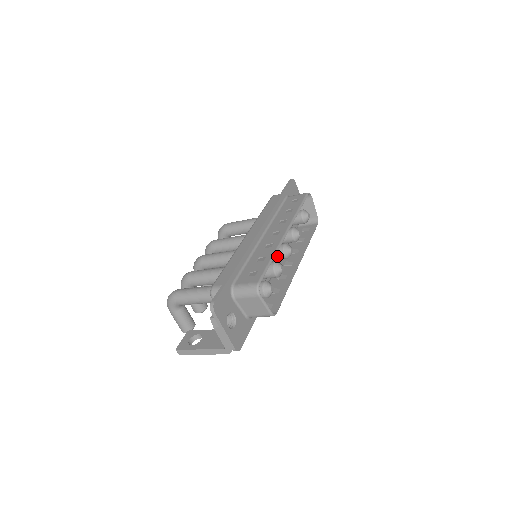
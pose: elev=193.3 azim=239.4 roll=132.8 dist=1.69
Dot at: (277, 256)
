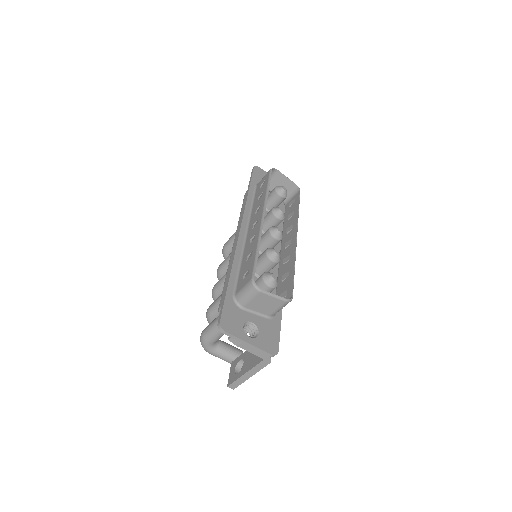
Dot at: (270, 244)
